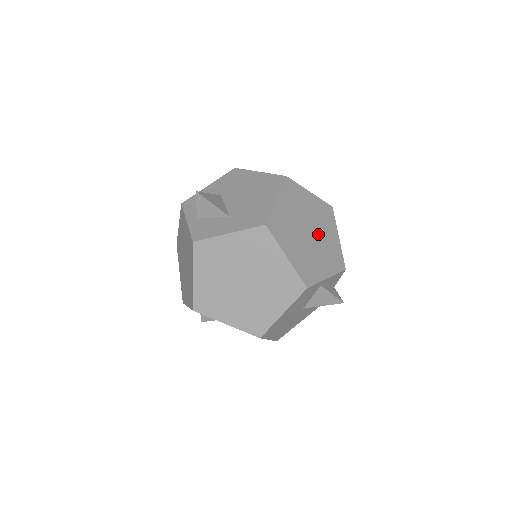
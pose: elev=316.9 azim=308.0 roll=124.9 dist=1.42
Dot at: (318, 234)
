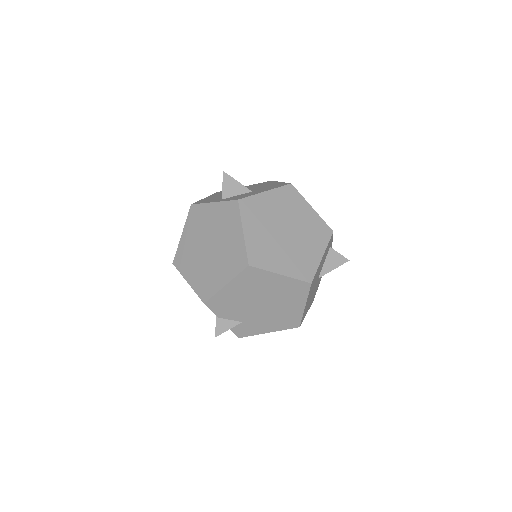
Dot at: occluded
